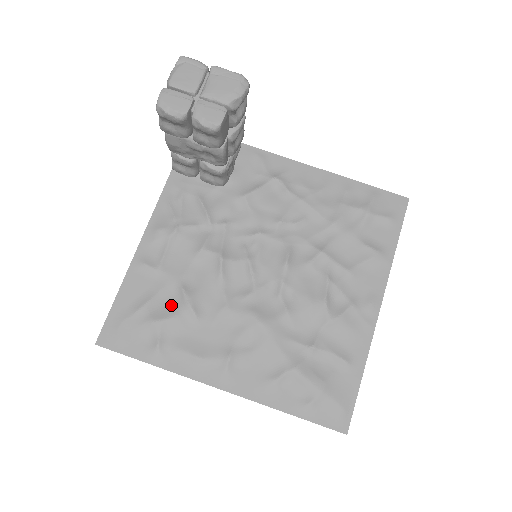
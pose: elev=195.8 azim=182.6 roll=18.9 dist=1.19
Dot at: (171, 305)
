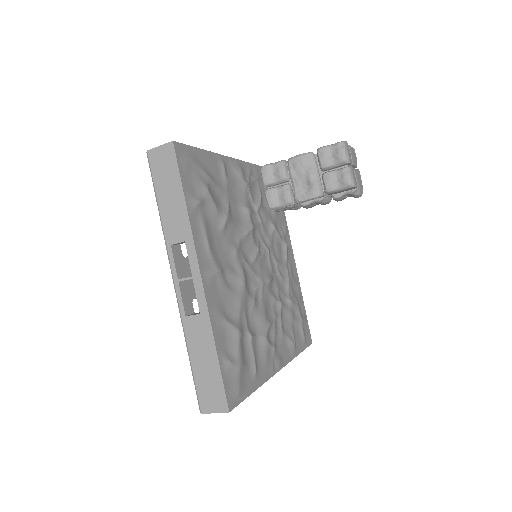
Dot at: (218, 201)
